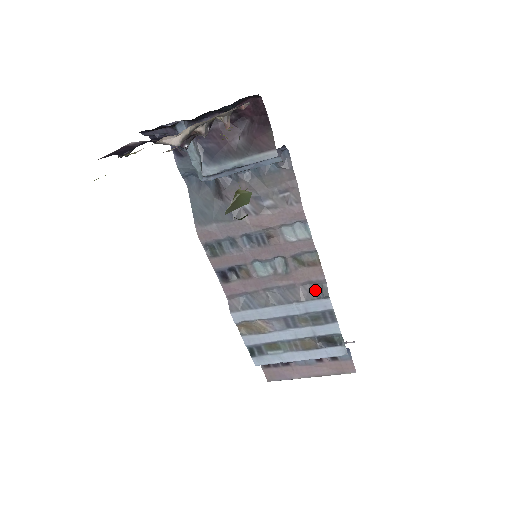
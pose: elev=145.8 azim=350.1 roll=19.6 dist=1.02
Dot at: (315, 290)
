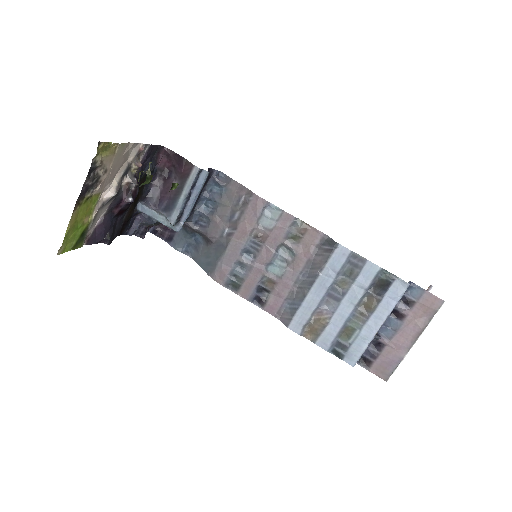
Dot at: (325, 249)
